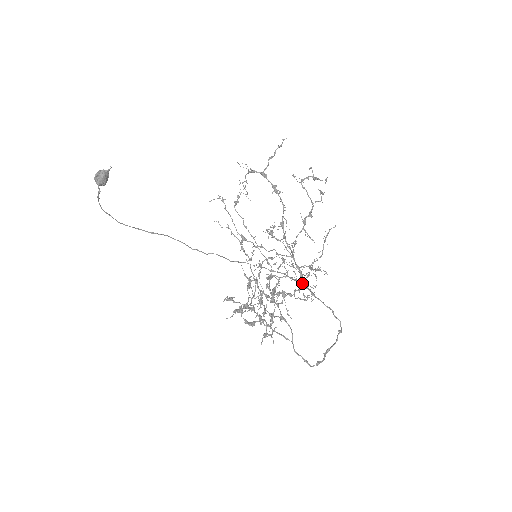
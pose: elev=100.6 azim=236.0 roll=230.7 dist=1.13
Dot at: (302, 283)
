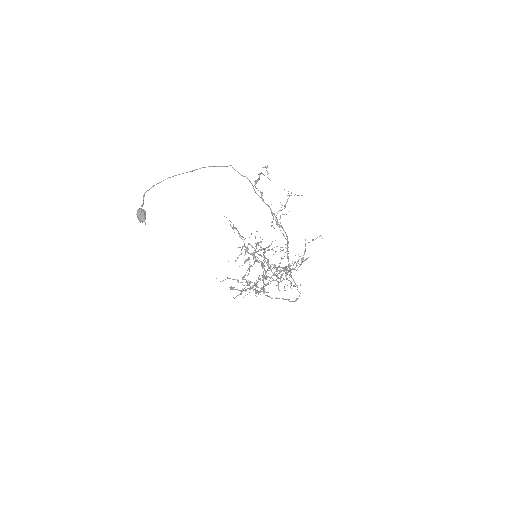
Dot at: (286, 267)
